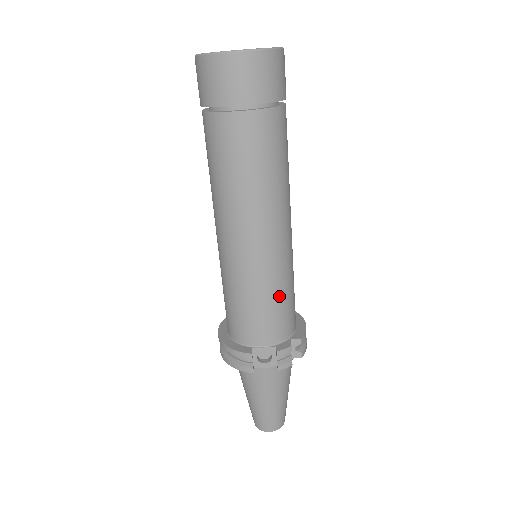
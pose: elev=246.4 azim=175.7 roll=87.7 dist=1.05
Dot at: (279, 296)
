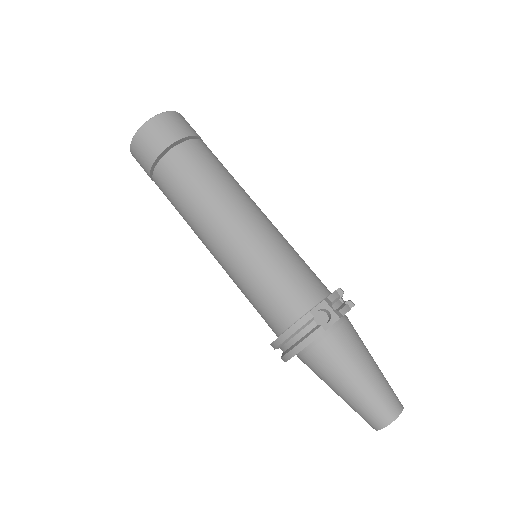
Dot at: (293, 258)
